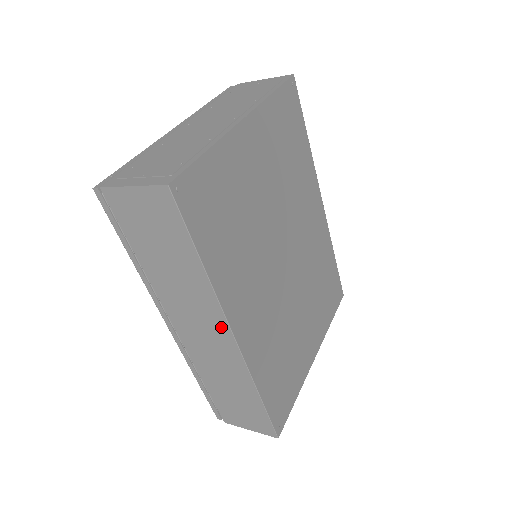
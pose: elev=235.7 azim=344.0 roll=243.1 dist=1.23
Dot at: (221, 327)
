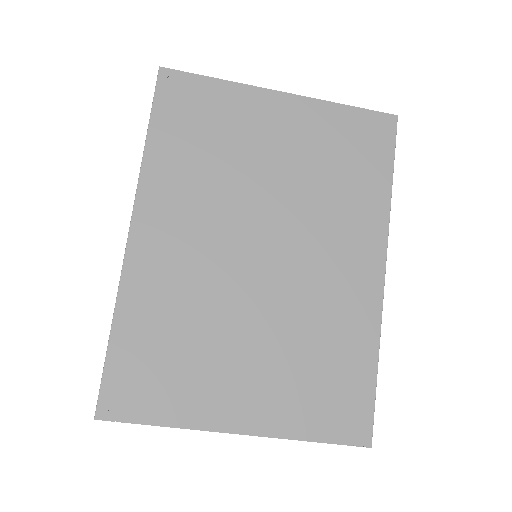
Dot at: occluded
